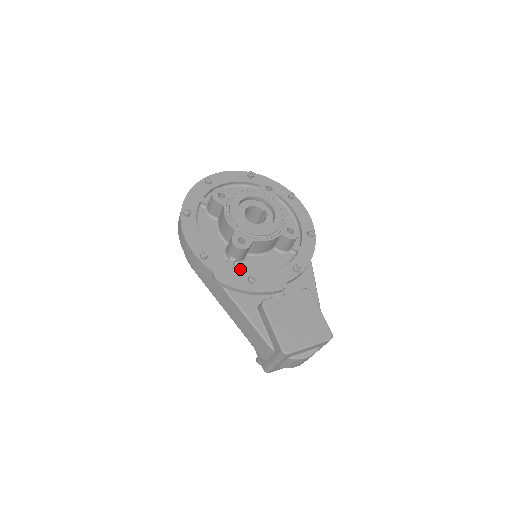
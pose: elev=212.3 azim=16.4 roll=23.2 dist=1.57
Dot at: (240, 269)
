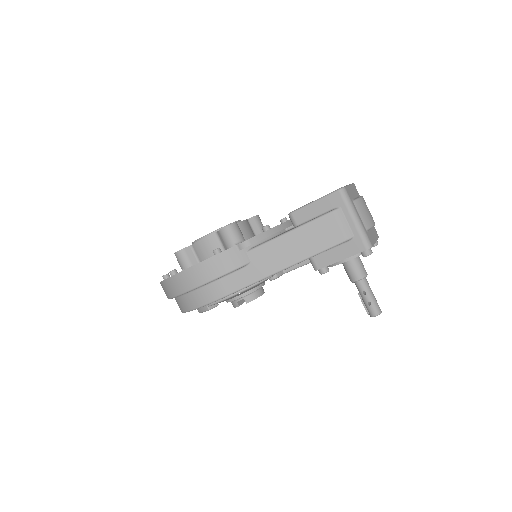
Dot at: occluded
